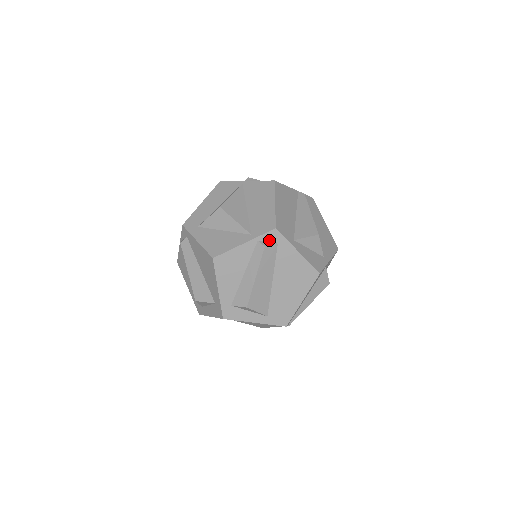
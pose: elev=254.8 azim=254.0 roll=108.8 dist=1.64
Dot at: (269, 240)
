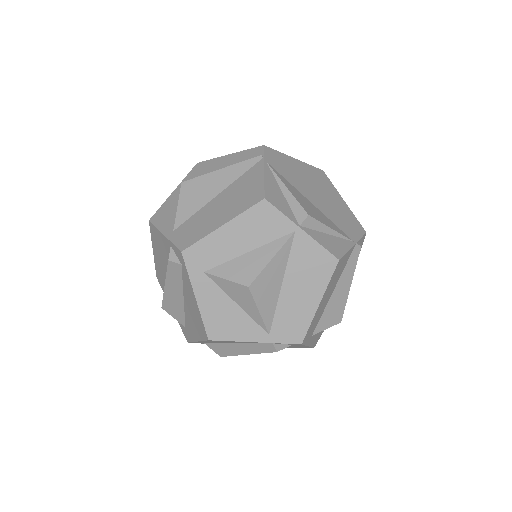
Dot at: (286, 344)
